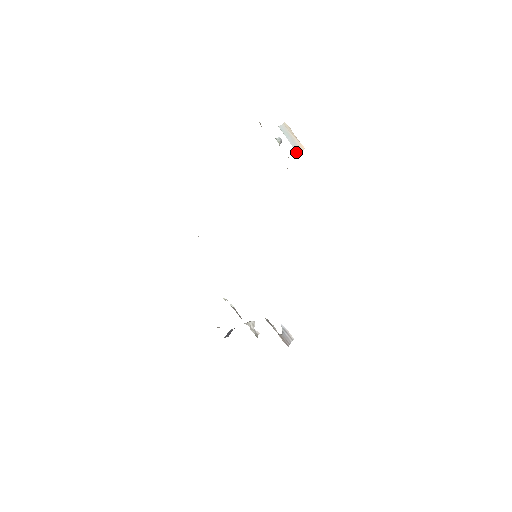
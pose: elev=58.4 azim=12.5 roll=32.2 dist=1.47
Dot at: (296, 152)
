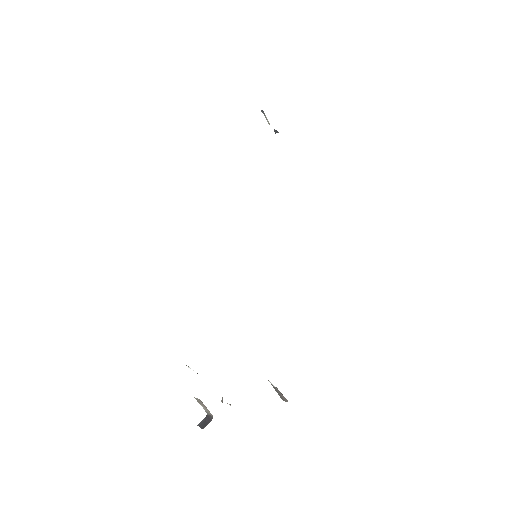
Dot at: occluded
